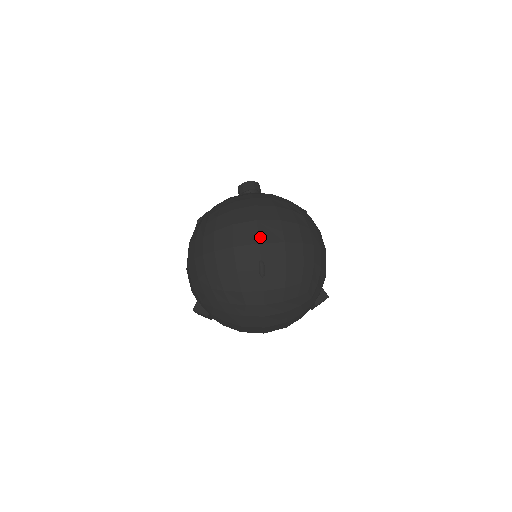
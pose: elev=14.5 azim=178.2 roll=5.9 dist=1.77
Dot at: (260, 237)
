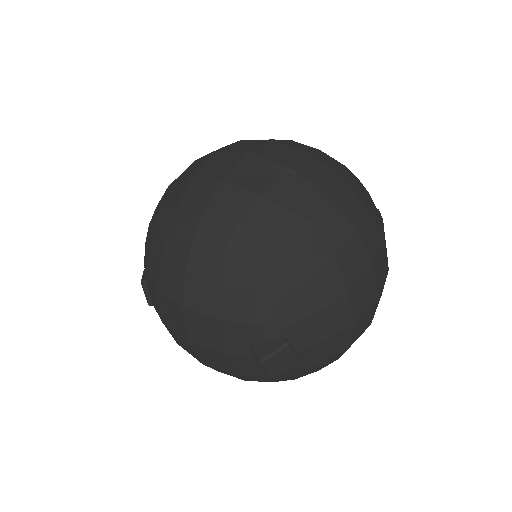
Dot at: (240, 151)
